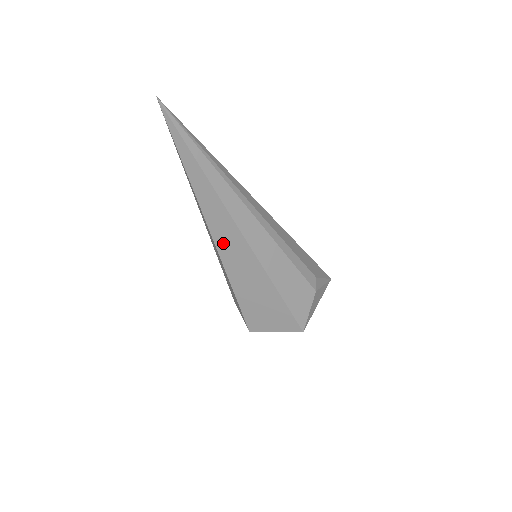
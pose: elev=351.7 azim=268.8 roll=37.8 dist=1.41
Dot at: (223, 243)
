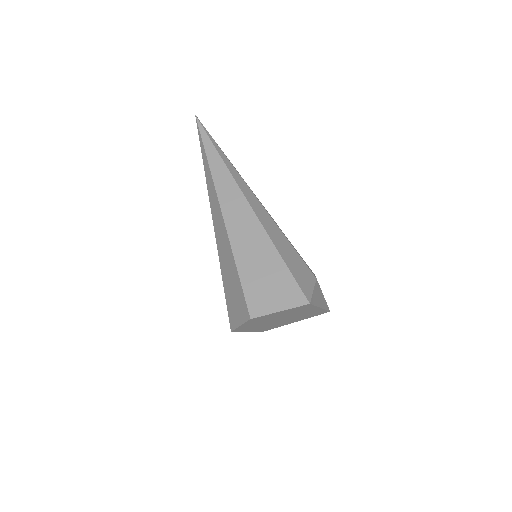
Dot at: (230, 213)
